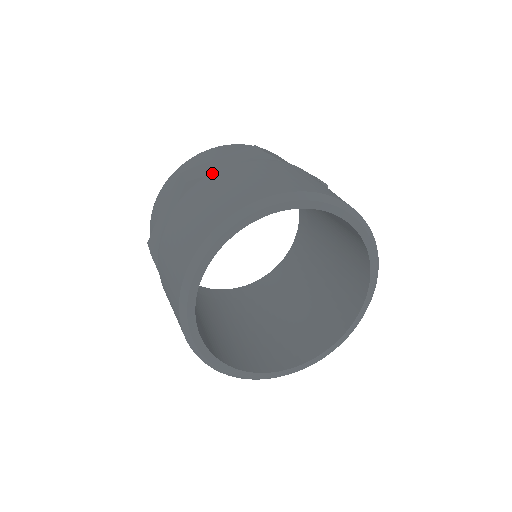
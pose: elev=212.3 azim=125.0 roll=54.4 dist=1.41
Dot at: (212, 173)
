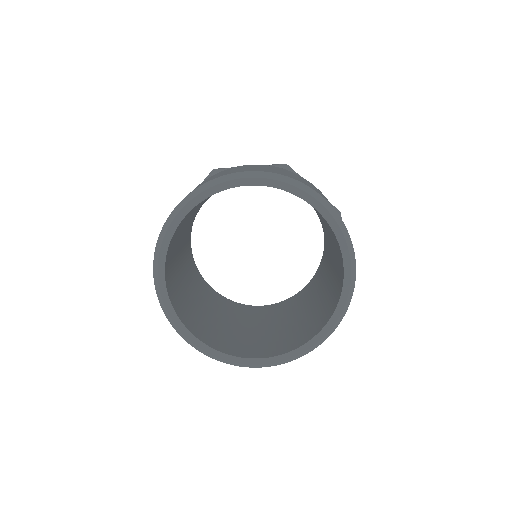
Dot at: occluded
